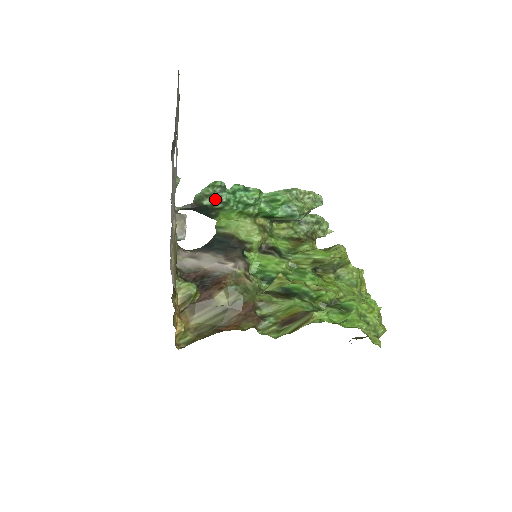
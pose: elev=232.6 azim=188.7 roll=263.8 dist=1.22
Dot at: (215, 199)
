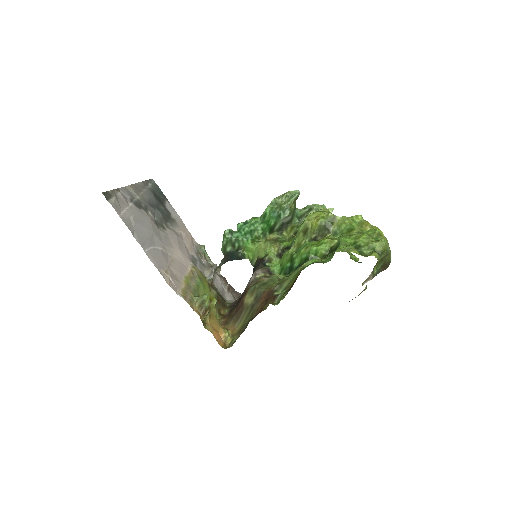
Dot at: (230, 243)
